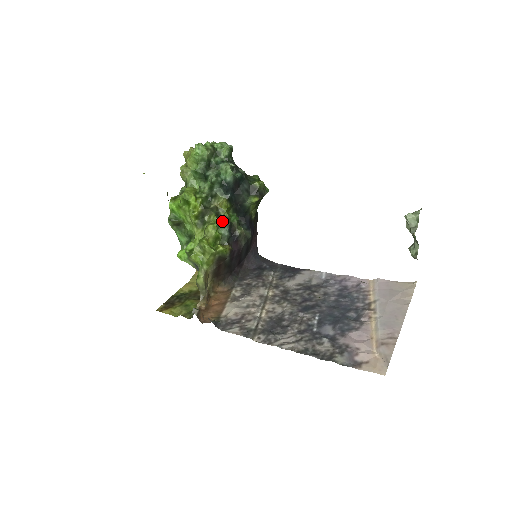
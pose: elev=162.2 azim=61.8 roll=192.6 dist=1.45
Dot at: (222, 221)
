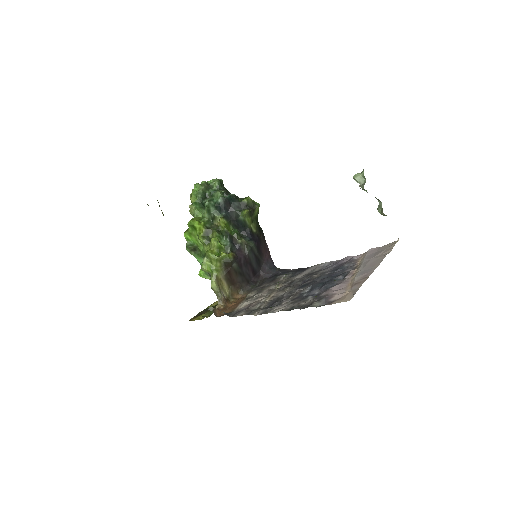
Dot at: (223, 235)
